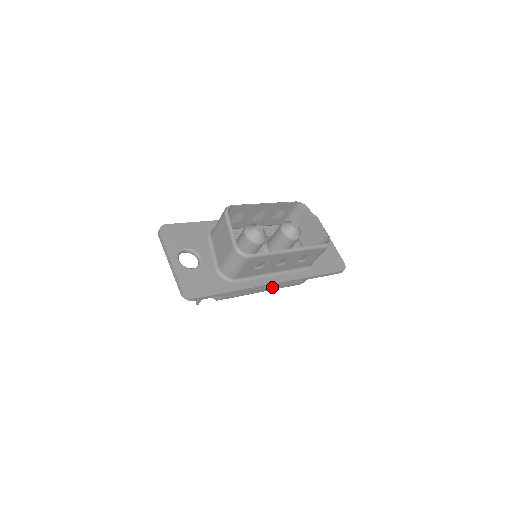
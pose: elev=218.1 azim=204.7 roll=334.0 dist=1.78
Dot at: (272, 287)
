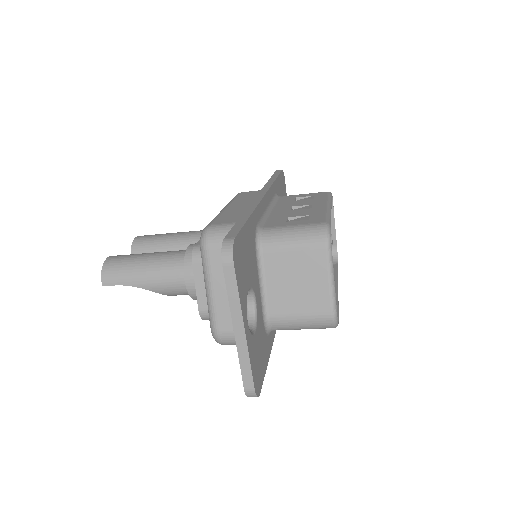
Dot at: occluded
